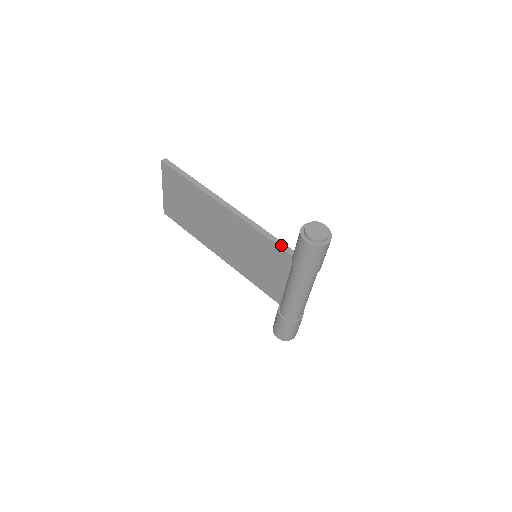
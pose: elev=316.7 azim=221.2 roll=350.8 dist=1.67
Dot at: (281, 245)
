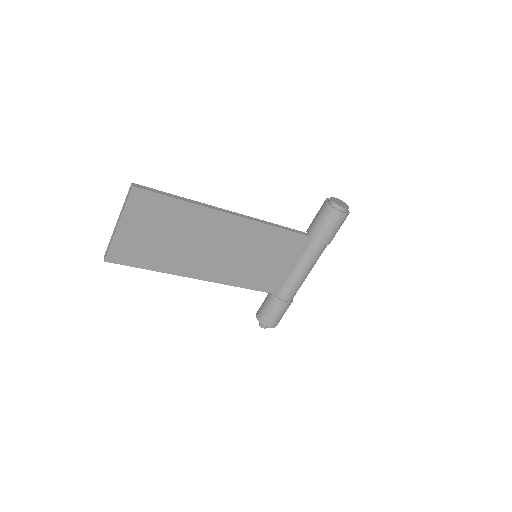
Dot at: (295, 231)
